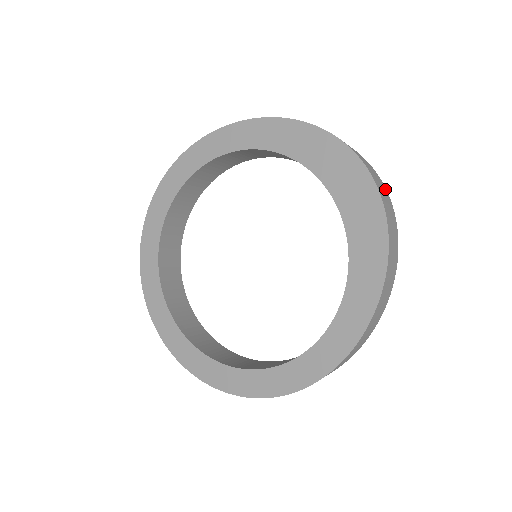
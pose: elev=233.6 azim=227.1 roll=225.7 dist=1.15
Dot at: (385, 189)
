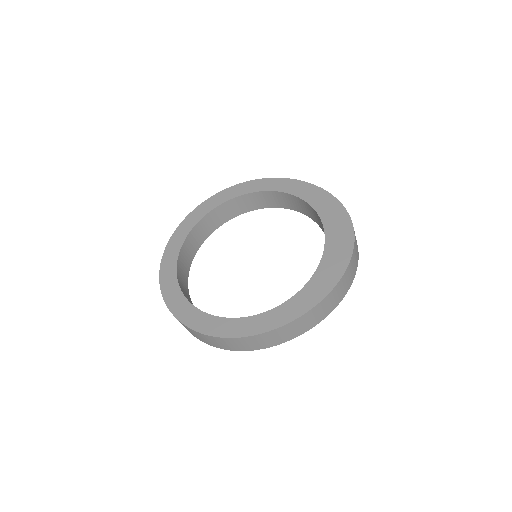
Dot at: occluded
